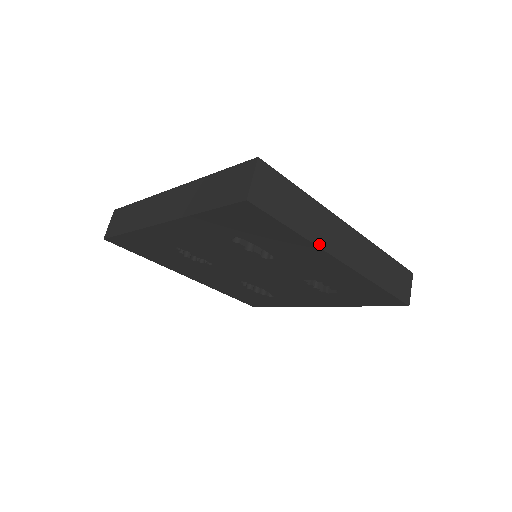
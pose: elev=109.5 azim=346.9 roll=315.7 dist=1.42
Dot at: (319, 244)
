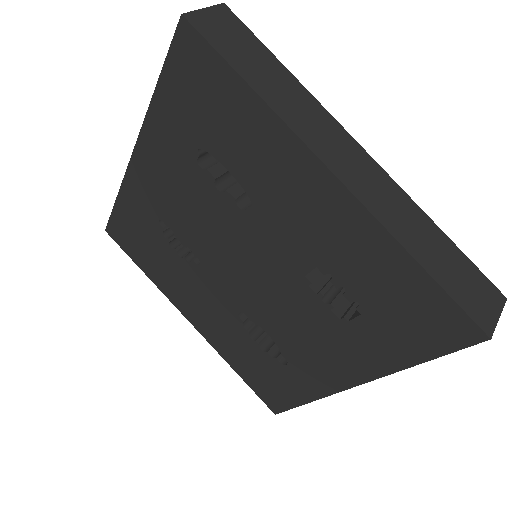
Dot at: (291, 125)
